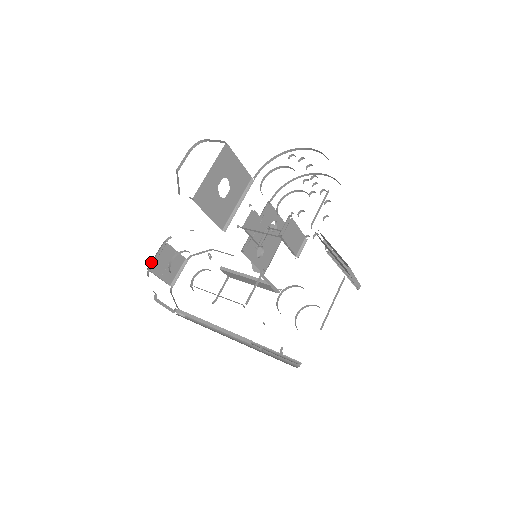
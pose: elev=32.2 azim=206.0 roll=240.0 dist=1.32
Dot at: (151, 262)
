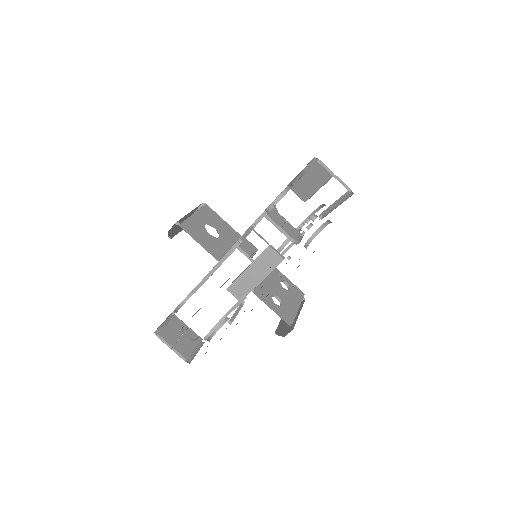
Dot at: occluded
